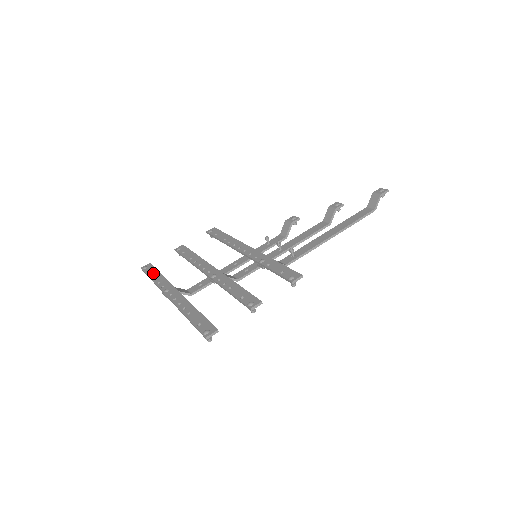
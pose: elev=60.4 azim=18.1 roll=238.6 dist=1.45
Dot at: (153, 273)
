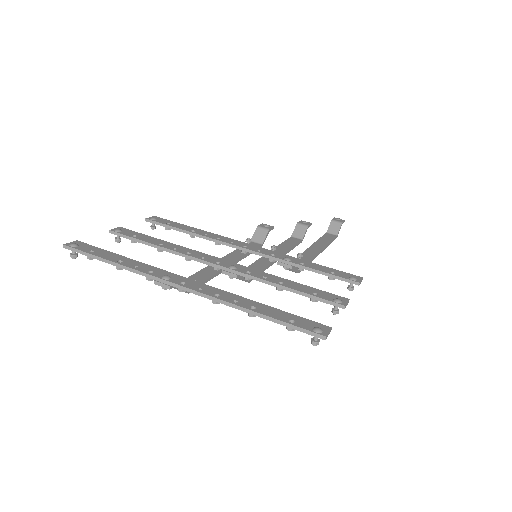
Dot at: (105, 253)
